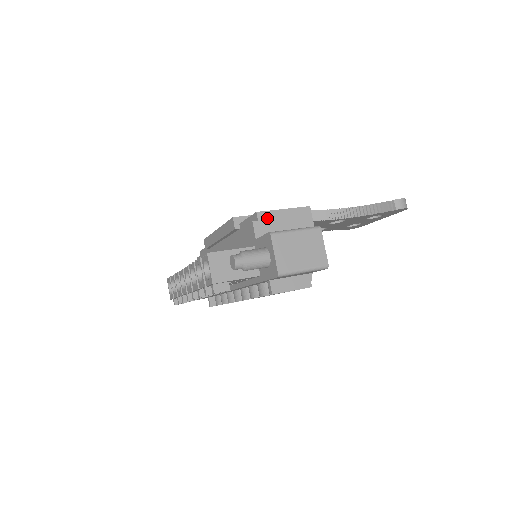
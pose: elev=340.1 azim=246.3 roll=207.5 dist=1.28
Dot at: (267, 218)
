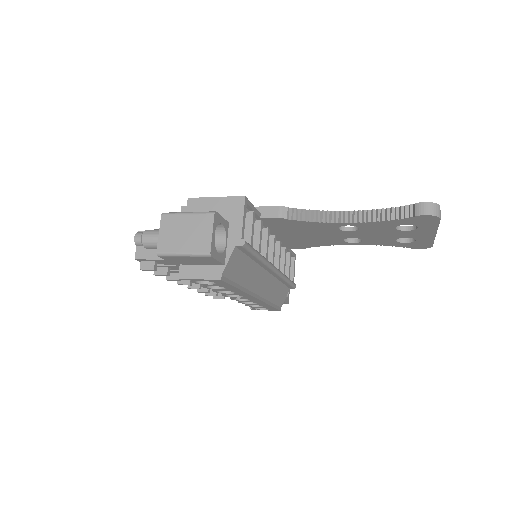
Dot at: (196, 204)
